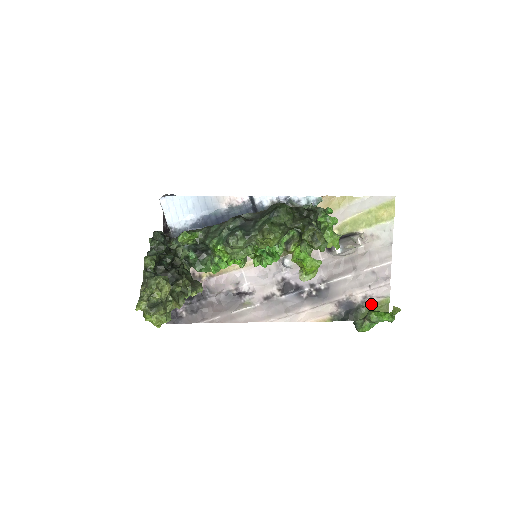
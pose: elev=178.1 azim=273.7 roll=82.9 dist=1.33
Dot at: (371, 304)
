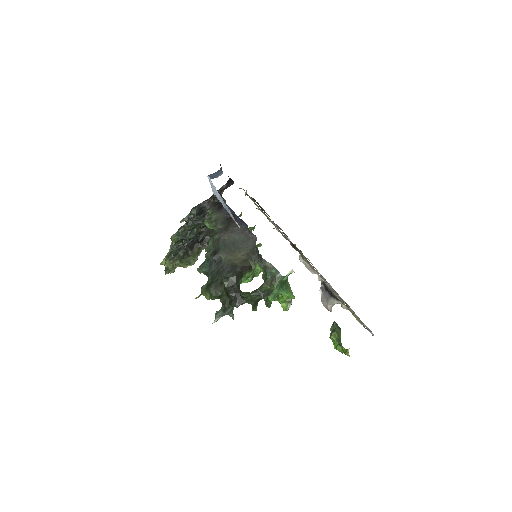
Dot at: occluded
